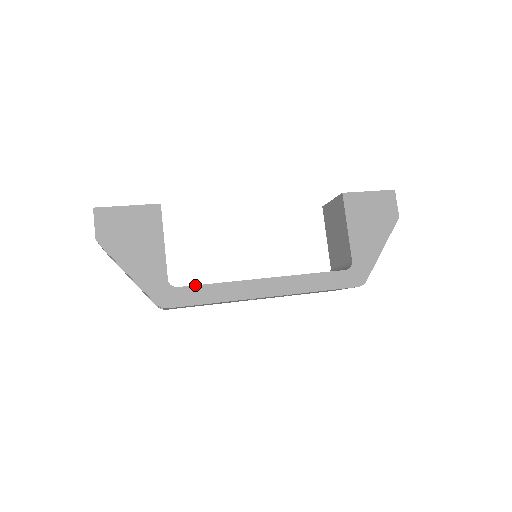
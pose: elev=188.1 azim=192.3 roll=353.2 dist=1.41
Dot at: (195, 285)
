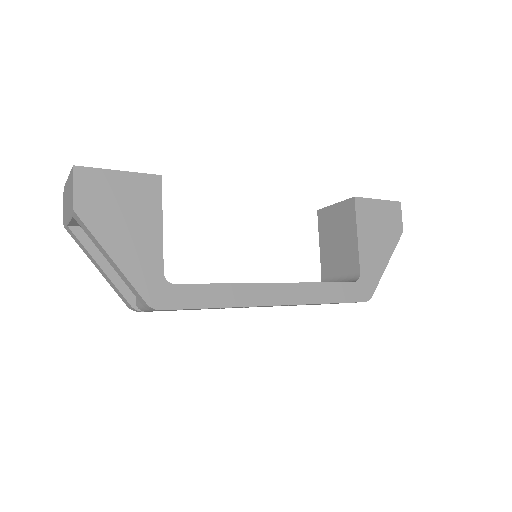
Dot at: occluded
